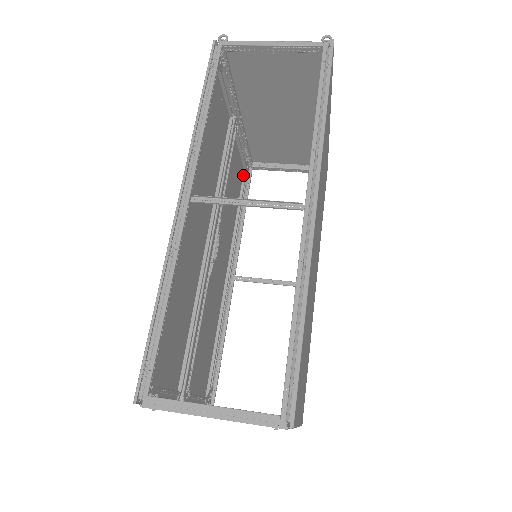
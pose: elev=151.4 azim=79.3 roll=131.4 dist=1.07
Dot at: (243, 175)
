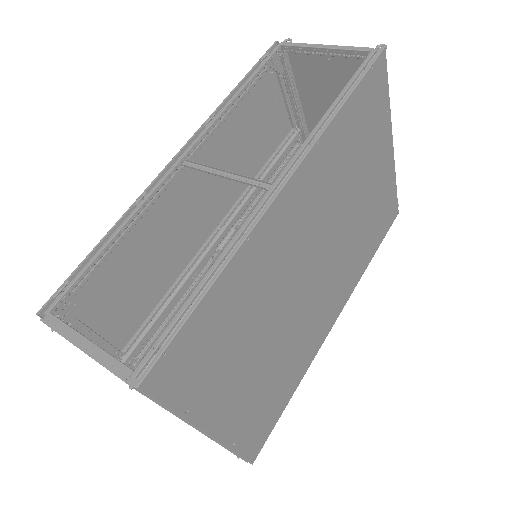
Dot at: occluded
